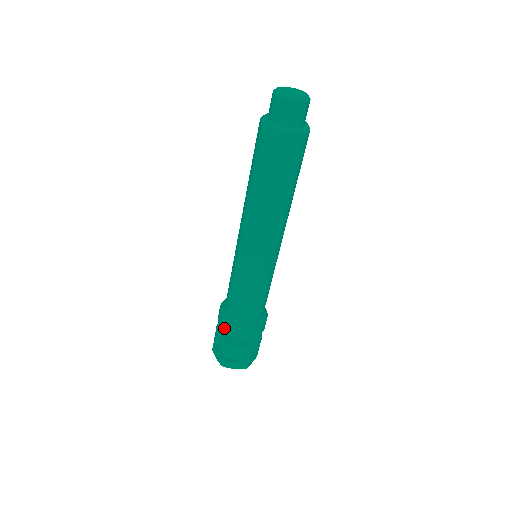
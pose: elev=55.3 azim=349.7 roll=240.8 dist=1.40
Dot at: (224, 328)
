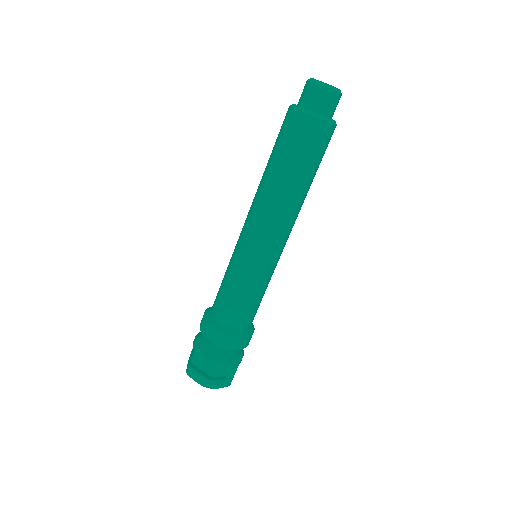
Dot at: (218, 342)
